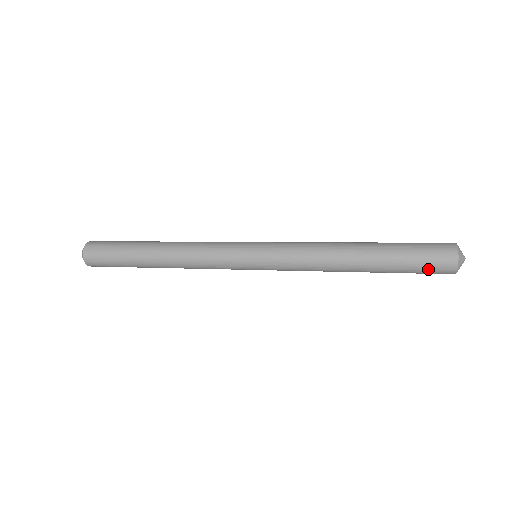
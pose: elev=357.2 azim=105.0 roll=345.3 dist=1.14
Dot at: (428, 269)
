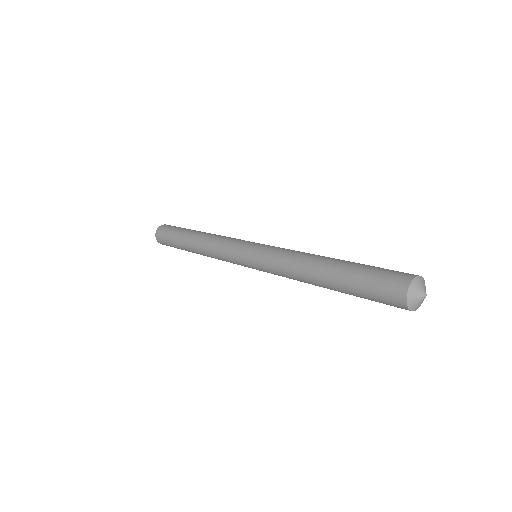
Dot at: (379, 290)
